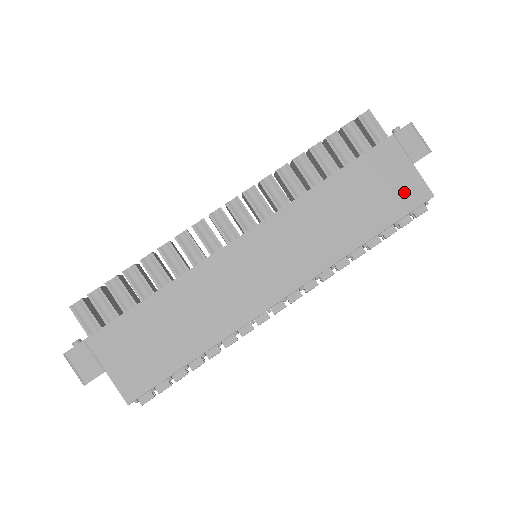
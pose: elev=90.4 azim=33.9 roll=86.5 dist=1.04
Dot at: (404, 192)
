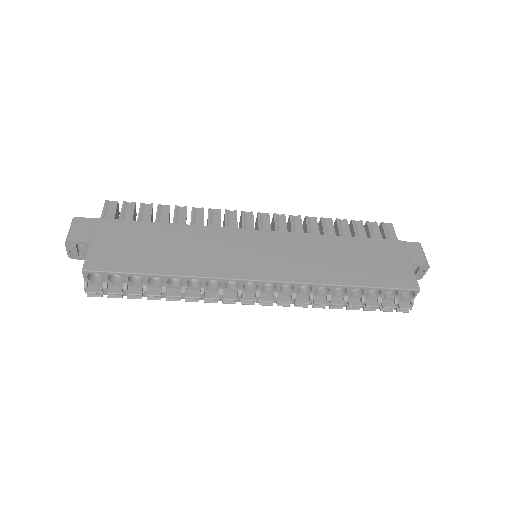
Dot at: (396, 274)
